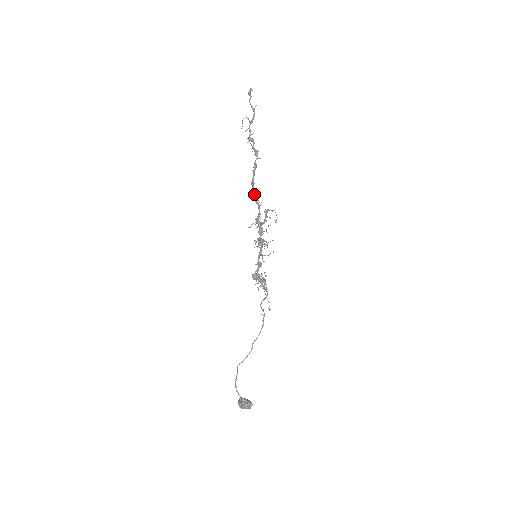
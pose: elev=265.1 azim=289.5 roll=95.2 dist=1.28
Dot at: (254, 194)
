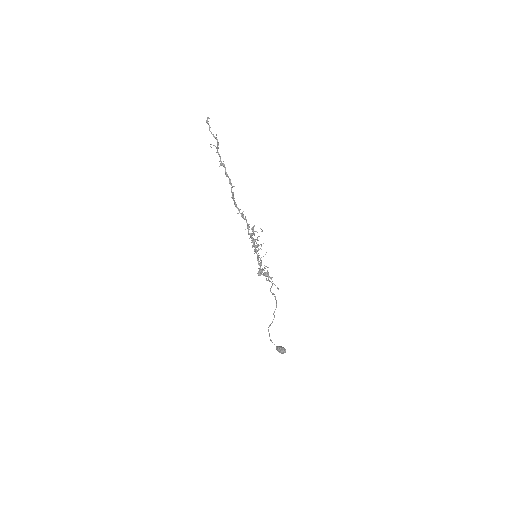
Dot at: occluded
